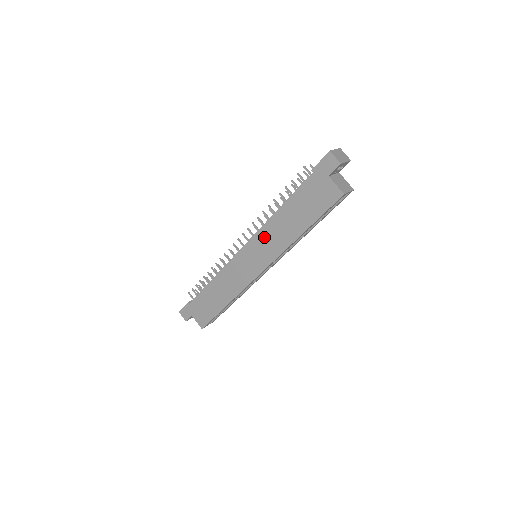
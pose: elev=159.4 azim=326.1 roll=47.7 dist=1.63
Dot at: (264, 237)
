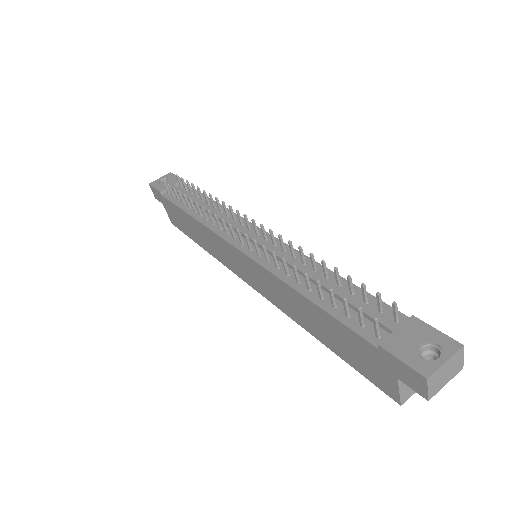
Dot at: (269, 279)
